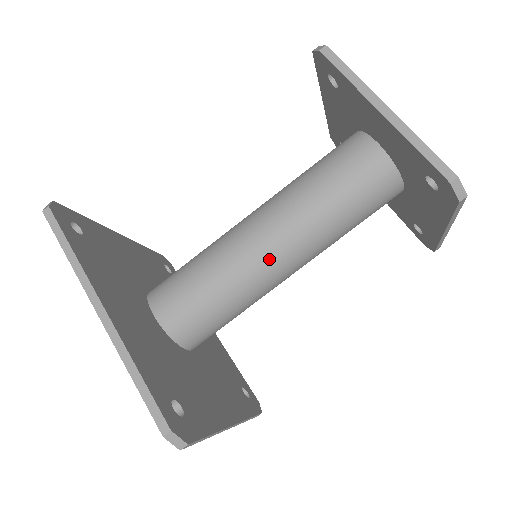
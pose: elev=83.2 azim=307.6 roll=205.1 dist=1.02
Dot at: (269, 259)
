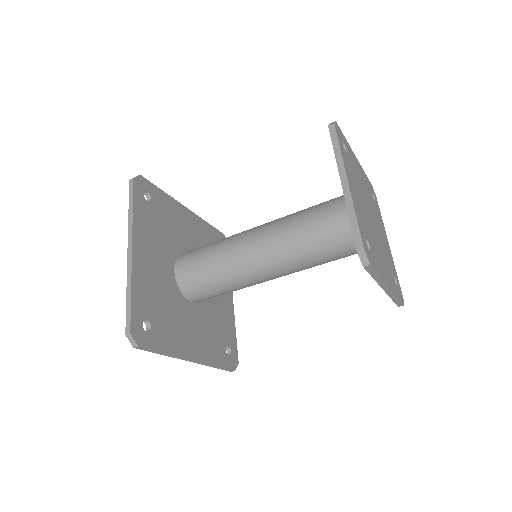
Dot at: (272, 279)
